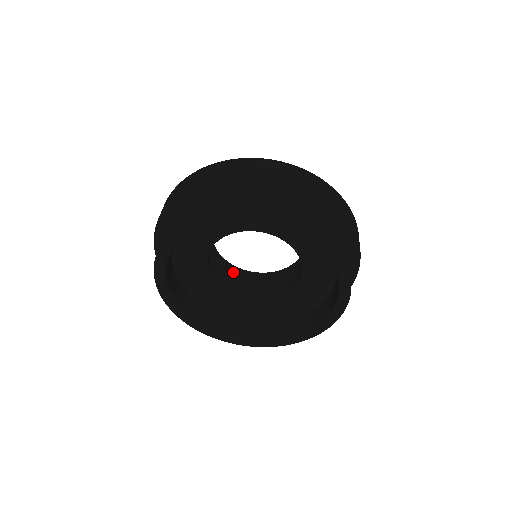
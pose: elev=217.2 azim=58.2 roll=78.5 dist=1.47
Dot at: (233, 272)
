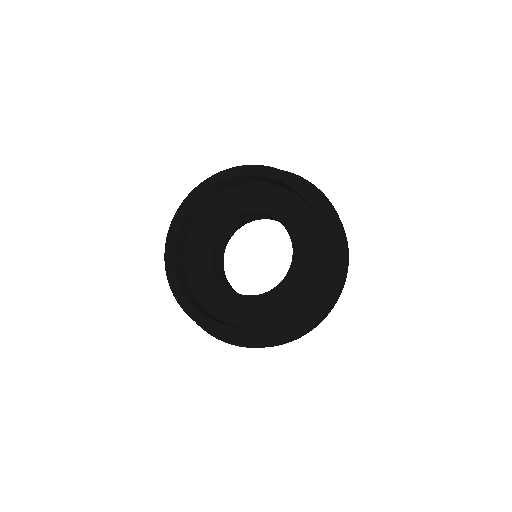
Dot at: occluded
